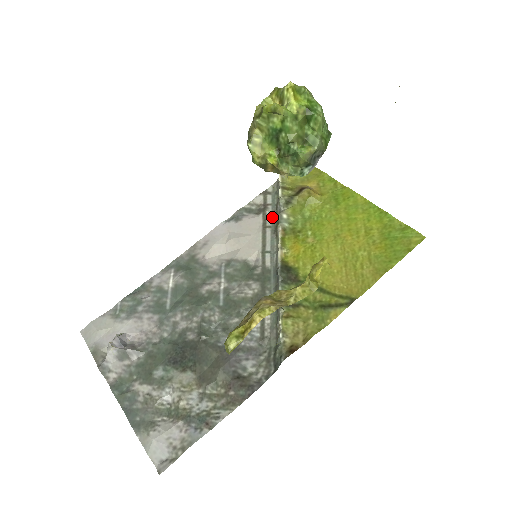
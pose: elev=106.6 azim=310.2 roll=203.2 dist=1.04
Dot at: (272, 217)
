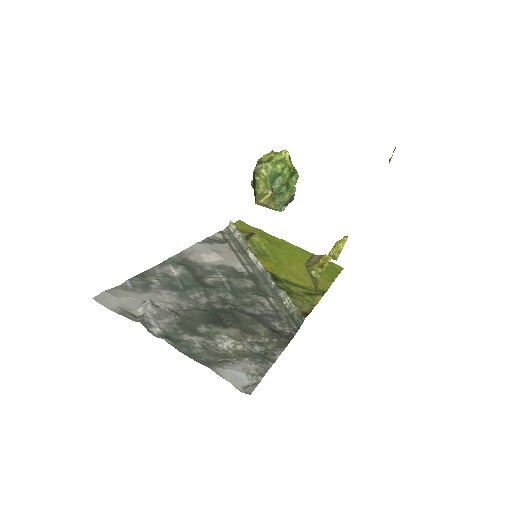
Dot at: (236, 246)
